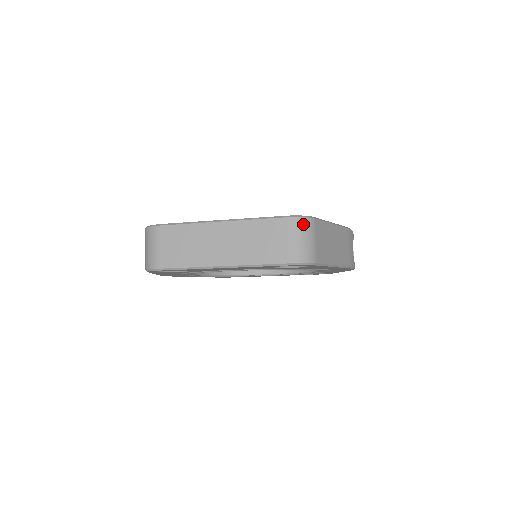
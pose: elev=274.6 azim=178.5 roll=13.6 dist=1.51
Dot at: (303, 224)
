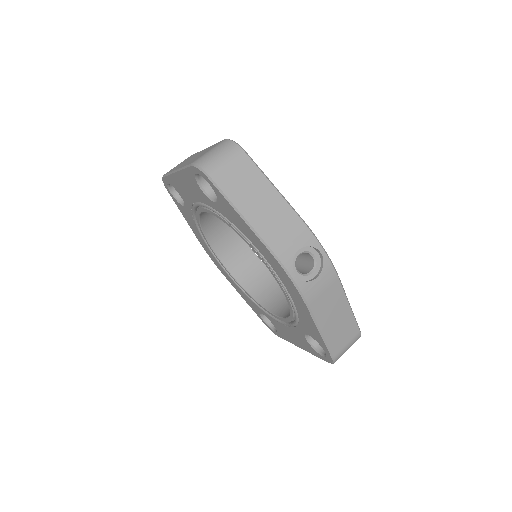
Dot at: (228, 145)
